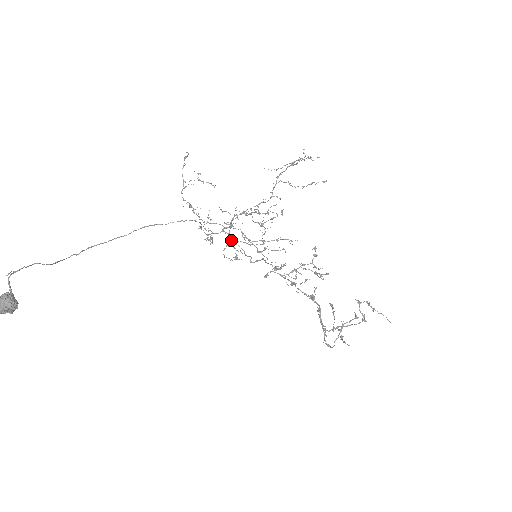
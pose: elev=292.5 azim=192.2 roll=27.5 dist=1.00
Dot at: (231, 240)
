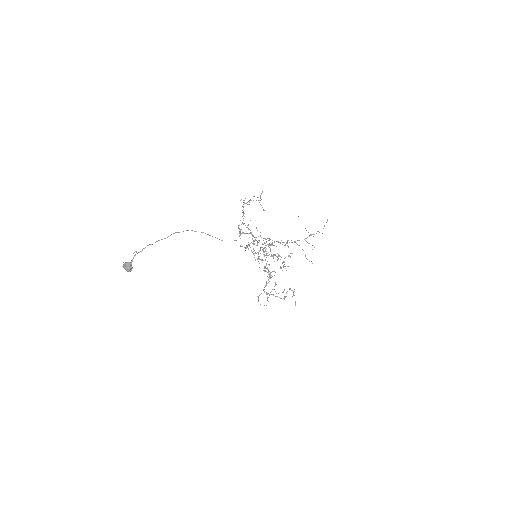
Dot at: occluded
